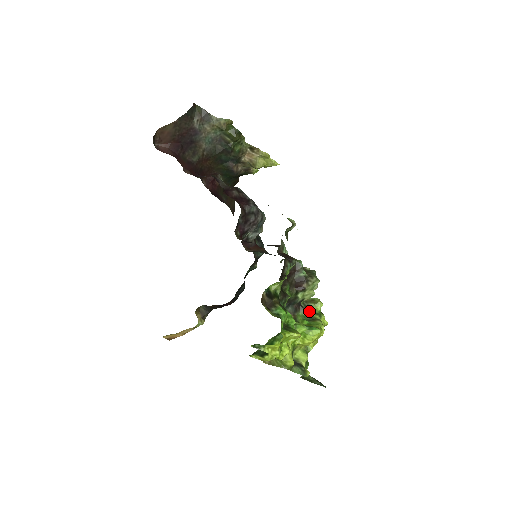
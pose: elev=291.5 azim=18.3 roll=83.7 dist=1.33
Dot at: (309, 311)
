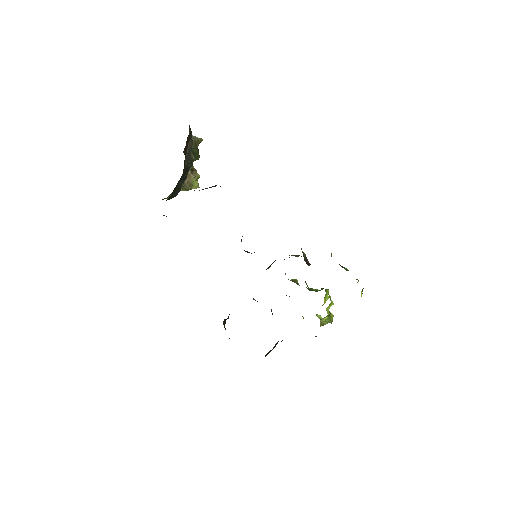
Dot at: occluded
